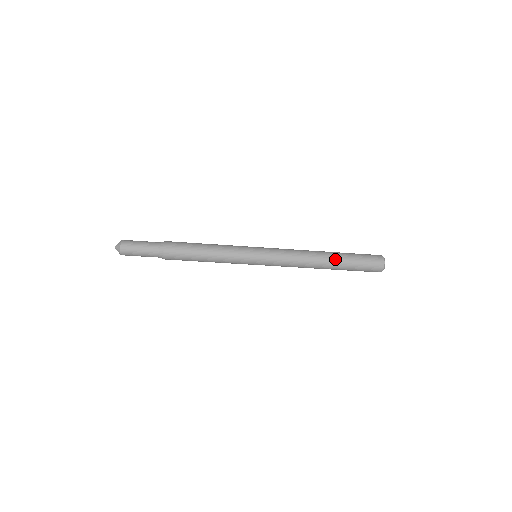
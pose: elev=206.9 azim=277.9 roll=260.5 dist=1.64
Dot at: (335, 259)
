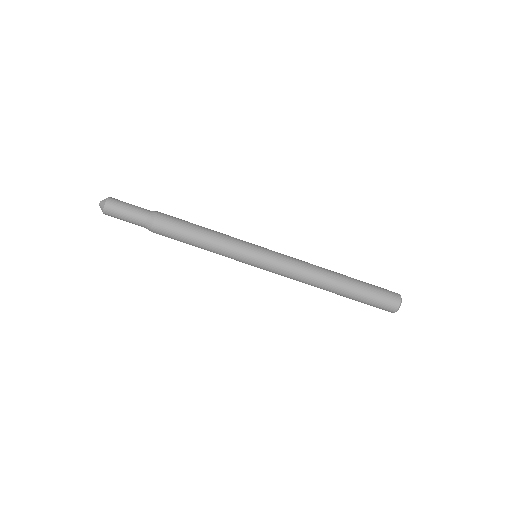
Dot at: (346, 277)
